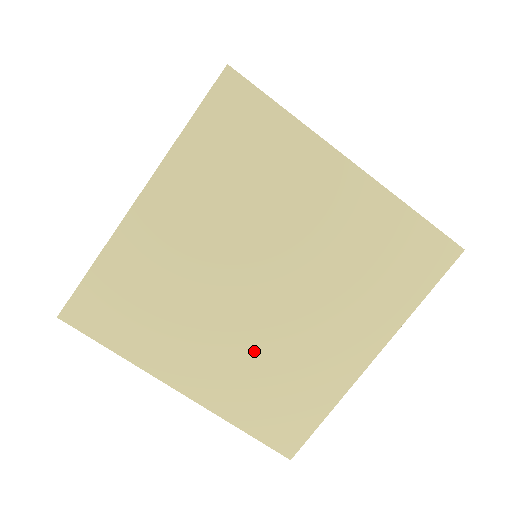
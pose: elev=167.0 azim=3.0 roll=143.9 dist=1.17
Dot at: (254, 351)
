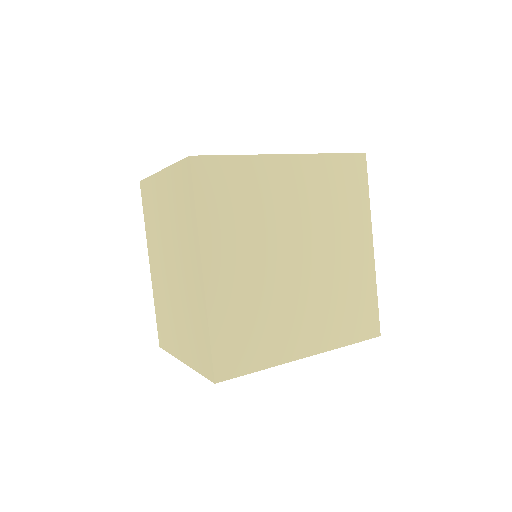
Dot at: (322, 297)
